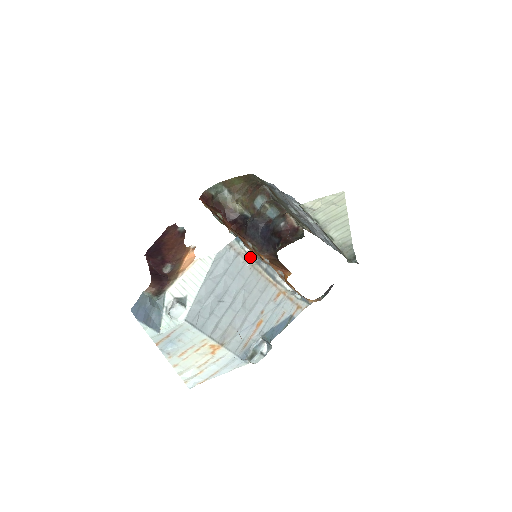
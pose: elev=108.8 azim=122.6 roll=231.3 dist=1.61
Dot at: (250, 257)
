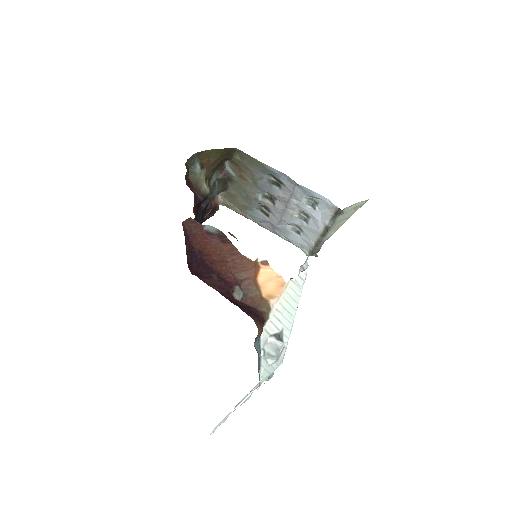
Dot at: (301, 267)
